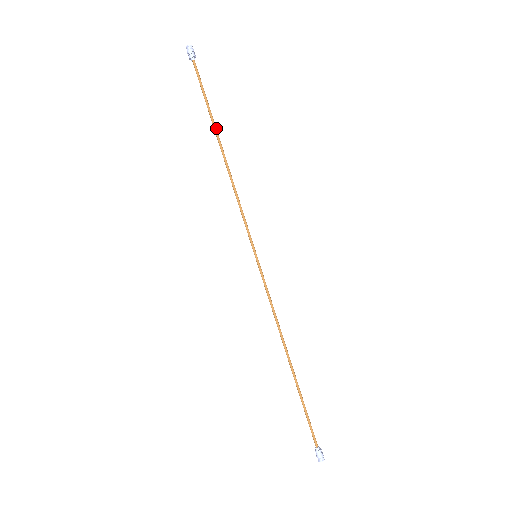
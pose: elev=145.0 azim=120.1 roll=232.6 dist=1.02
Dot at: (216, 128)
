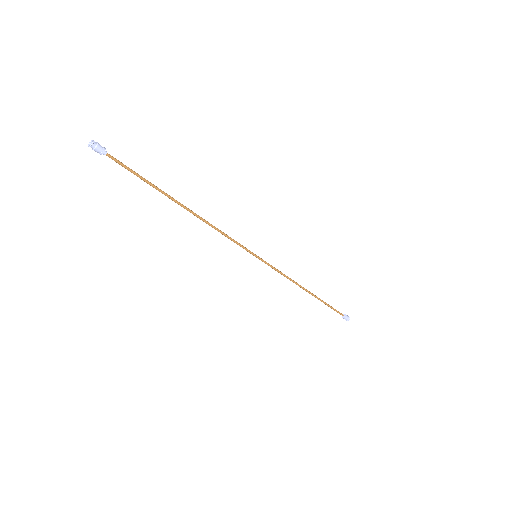
Dot at: (169, 195)
